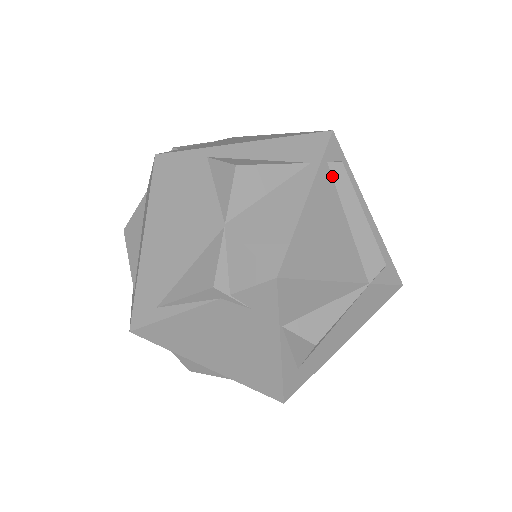
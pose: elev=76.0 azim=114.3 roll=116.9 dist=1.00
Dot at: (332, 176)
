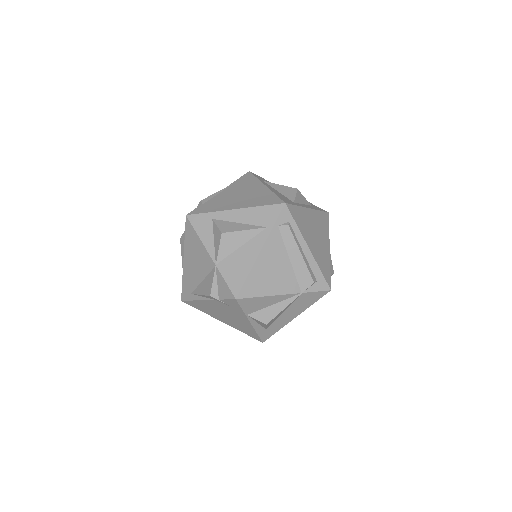
Dot at: (281, 234)
